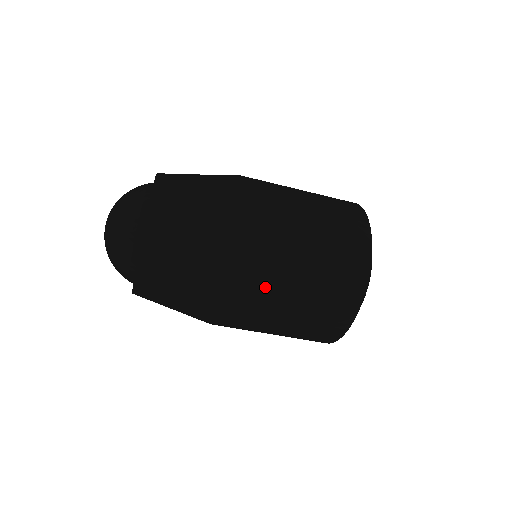
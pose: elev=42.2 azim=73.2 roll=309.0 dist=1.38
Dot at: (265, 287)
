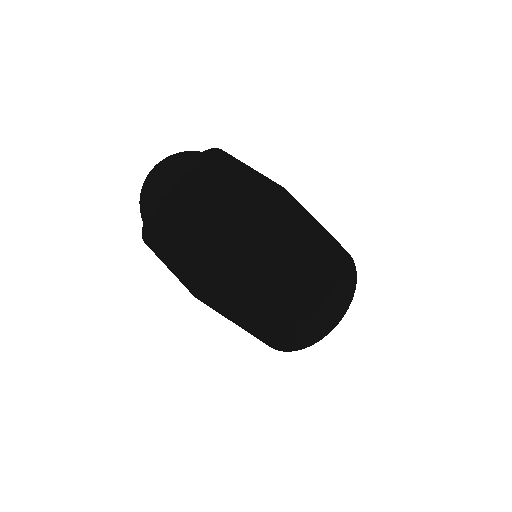
Dot at: (305, 252)
